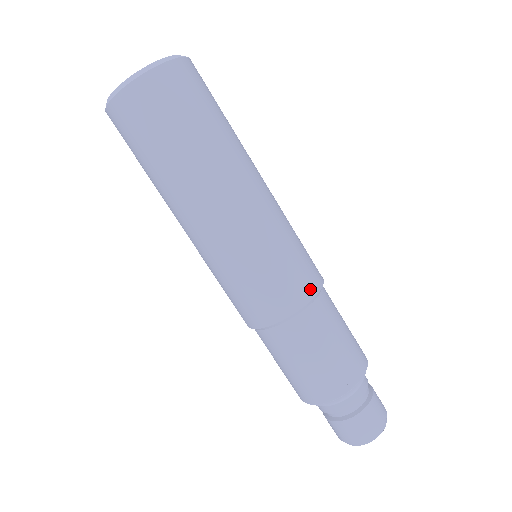
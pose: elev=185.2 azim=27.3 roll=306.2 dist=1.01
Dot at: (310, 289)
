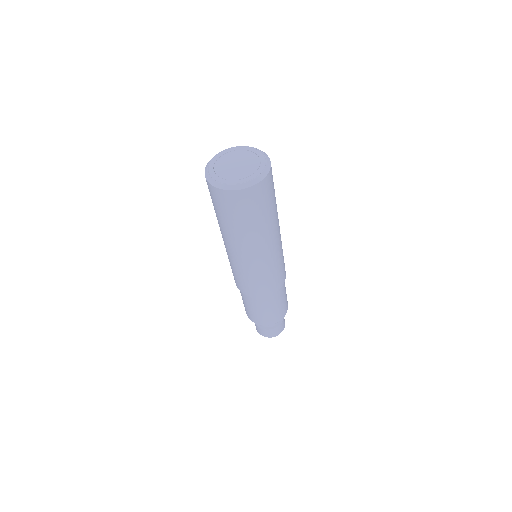
Dot at: (282, 283)
